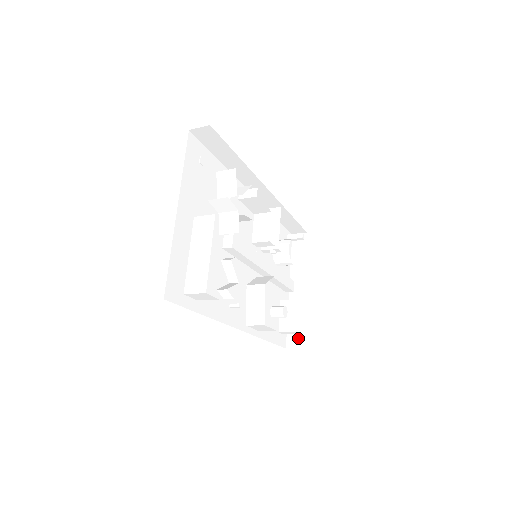
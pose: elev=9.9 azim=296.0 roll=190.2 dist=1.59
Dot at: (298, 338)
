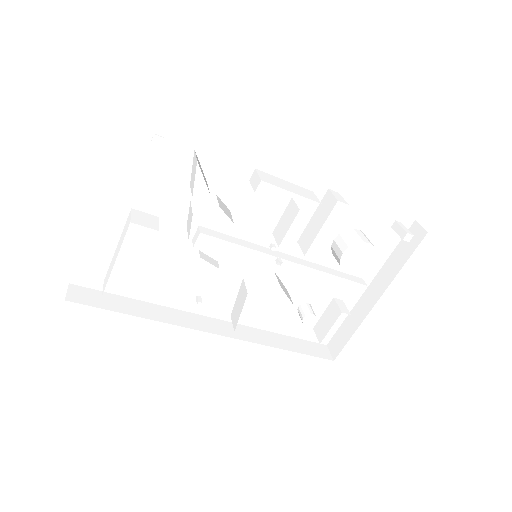
Dot at: (338, 347)
